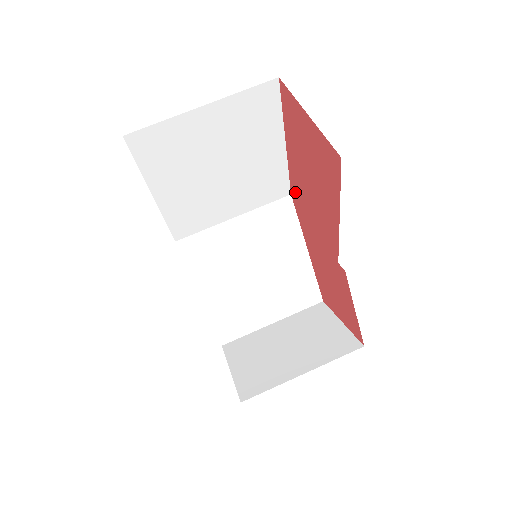
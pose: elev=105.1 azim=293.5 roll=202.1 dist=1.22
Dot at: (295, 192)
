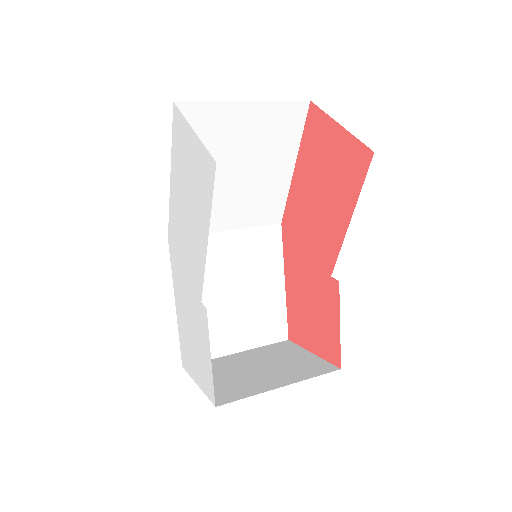
Dot at: (289, 217)
